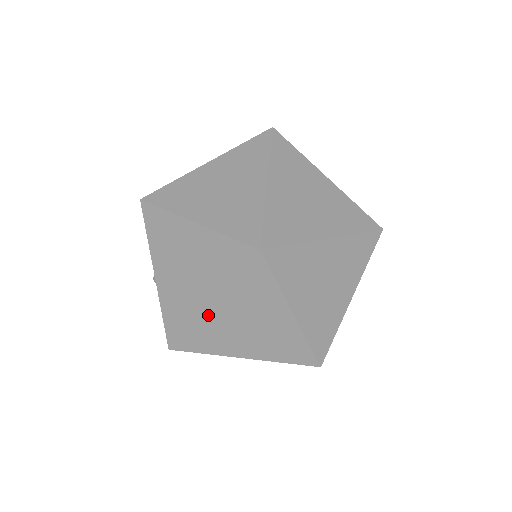
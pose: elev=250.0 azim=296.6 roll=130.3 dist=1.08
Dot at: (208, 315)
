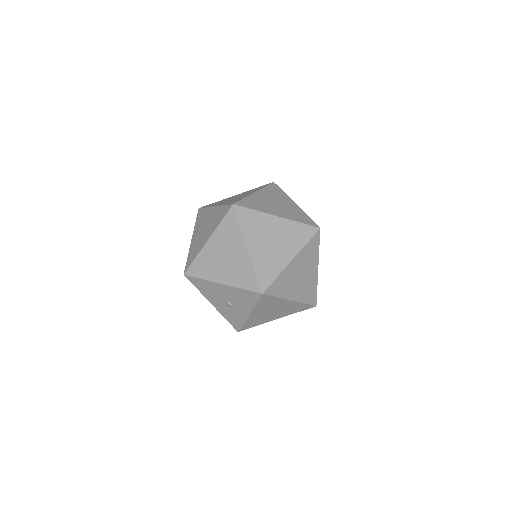
Dot at: (253, 255)
